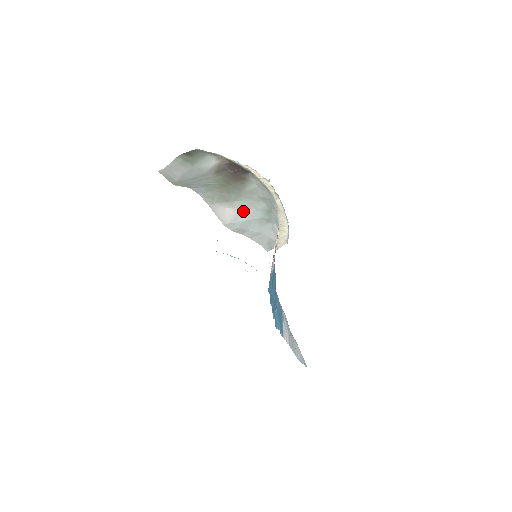
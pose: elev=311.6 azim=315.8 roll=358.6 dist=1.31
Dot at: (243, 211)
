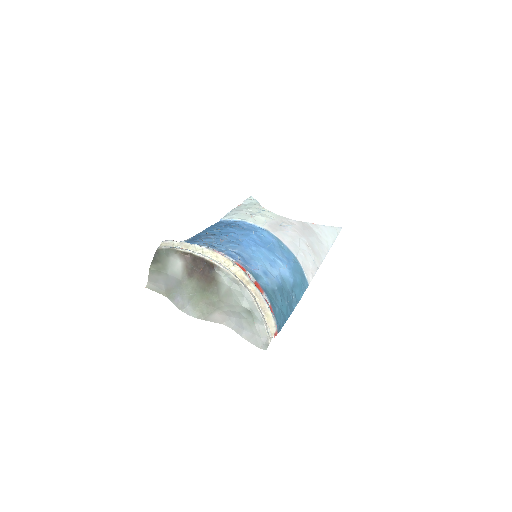
Dot at: (230, 312)
